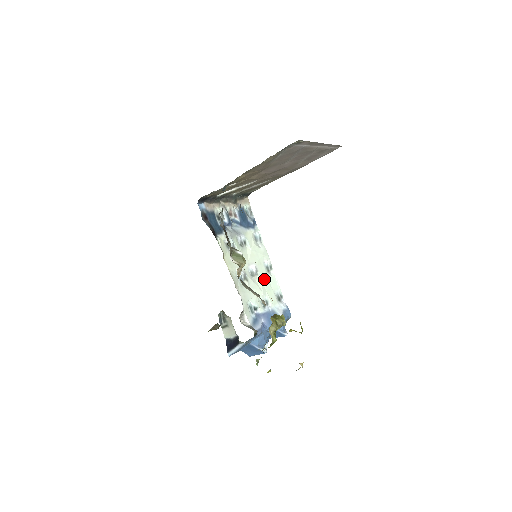
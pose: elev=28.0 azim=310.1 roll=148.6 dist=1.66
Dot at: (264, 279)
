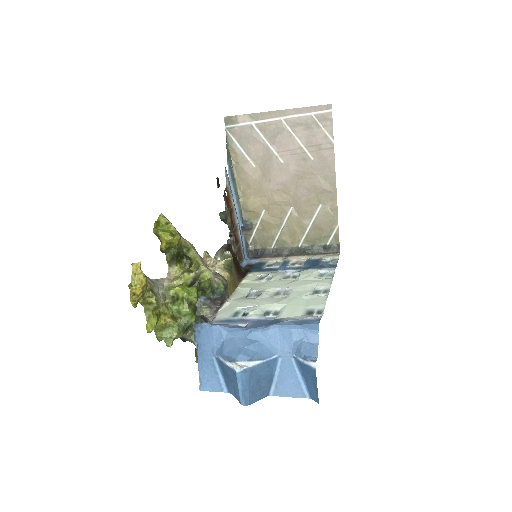
Dot at: (296, 297)
